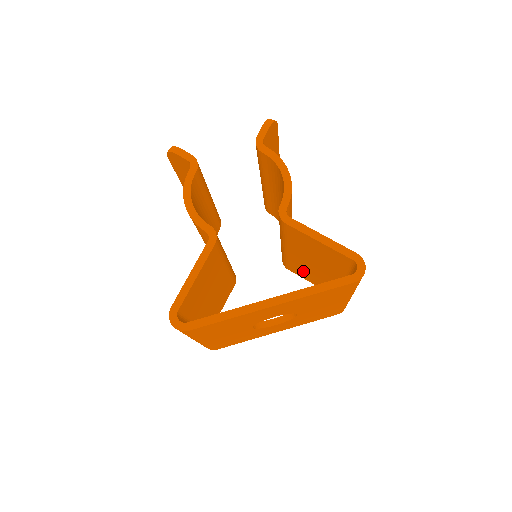
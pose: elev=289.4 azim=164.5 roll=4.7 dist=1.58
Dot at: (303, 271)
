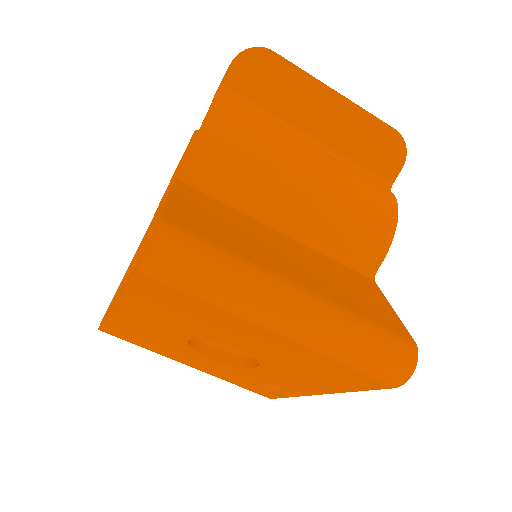
Dot at: occluded
